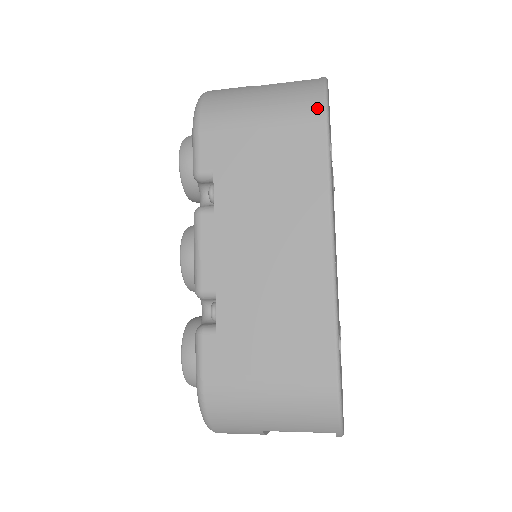
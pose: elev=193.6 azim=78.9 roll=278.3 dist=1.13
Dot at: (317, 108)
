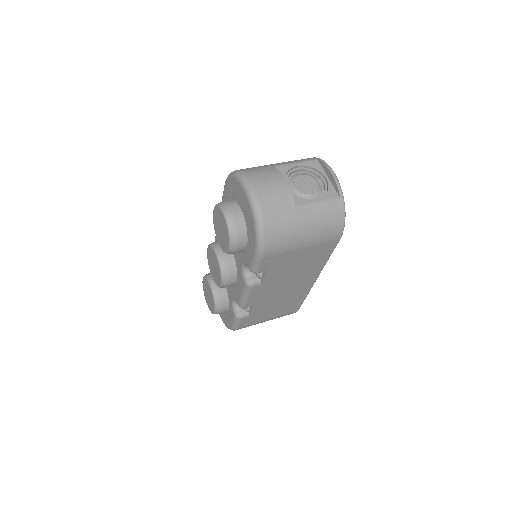
Dot at: (338, 235)
